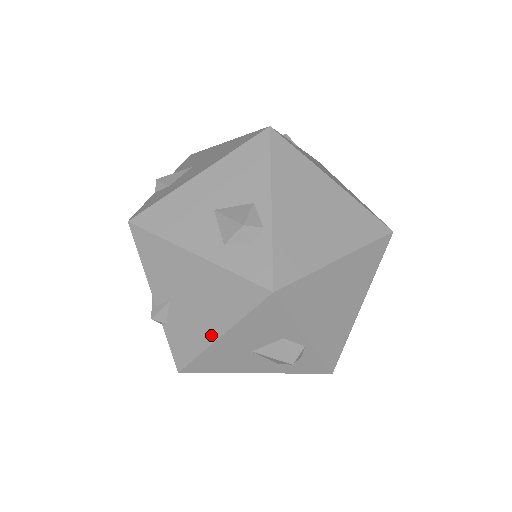
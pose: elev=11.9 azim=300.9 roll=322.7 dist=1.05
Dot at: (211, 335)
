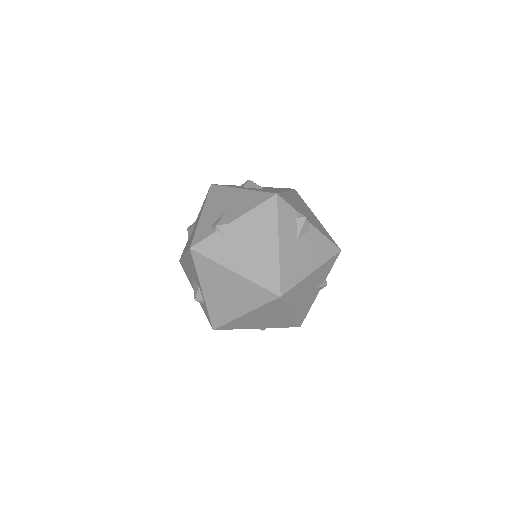
Dot at: occluded
